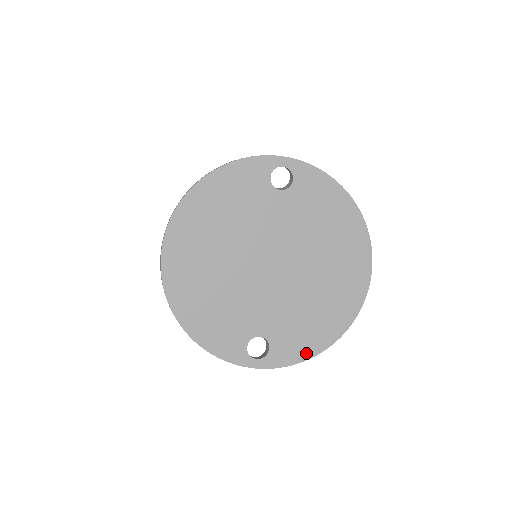
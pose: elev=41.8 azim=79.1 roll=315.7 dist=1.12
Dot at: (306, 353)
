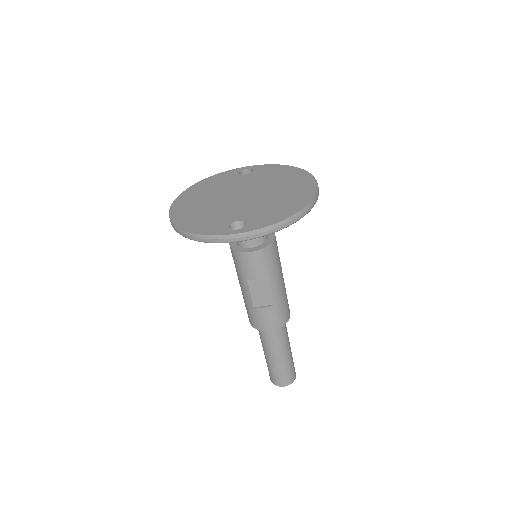
Dot at: (277, 220)
